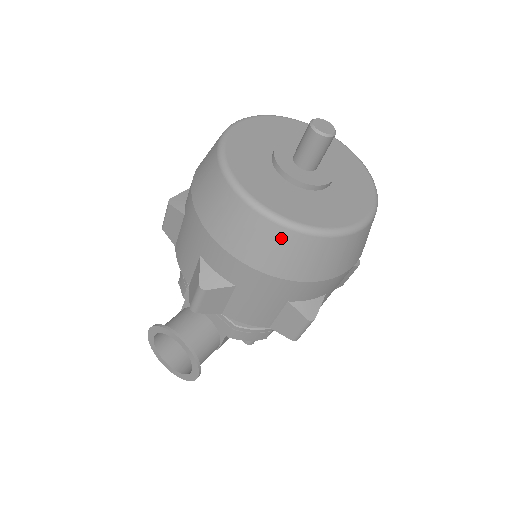
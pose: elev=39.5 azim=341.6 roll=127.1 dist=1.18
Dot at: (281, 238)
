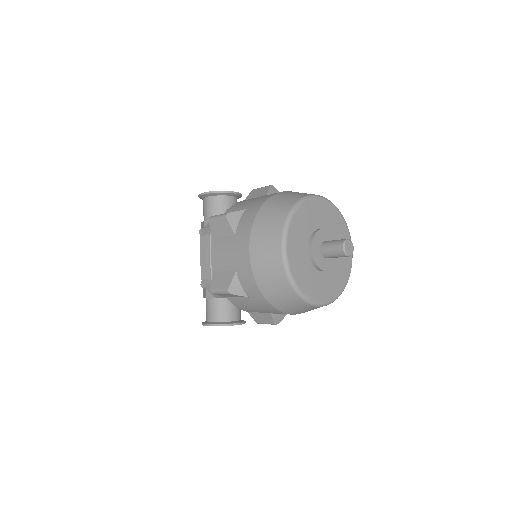
Dot at: occluded
